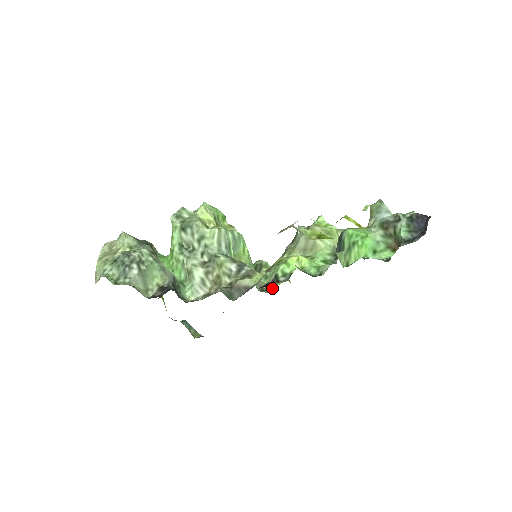
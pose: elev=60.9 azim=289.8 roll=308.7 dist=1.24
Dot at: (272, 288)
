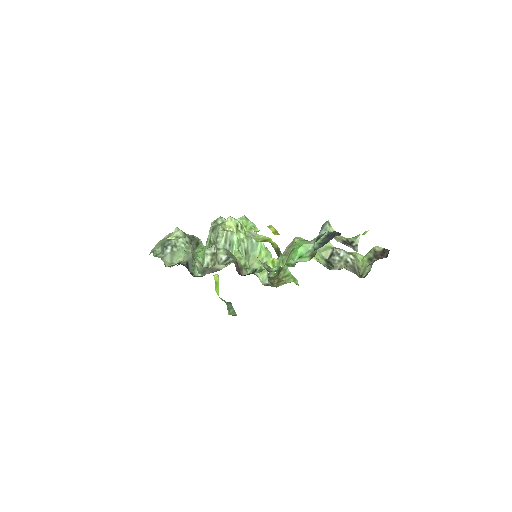
Dot at: (278, 286)
